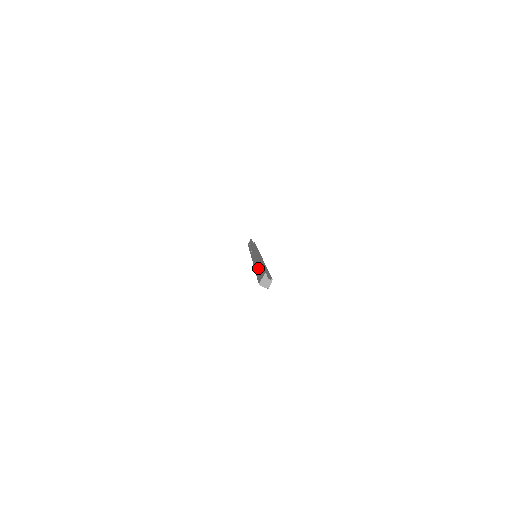
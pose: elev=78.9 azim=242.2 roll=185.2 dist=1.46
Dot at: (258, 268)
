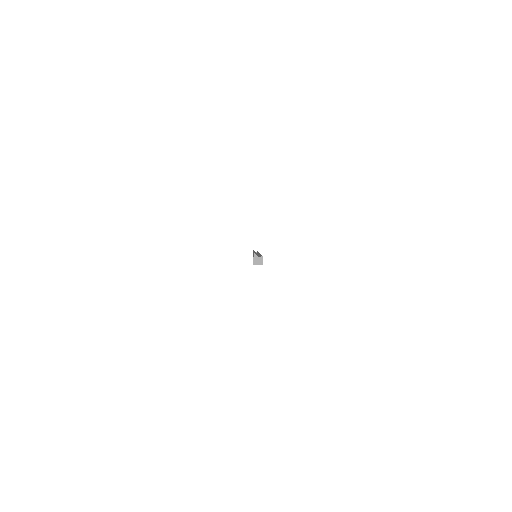
Dot at: occluded
